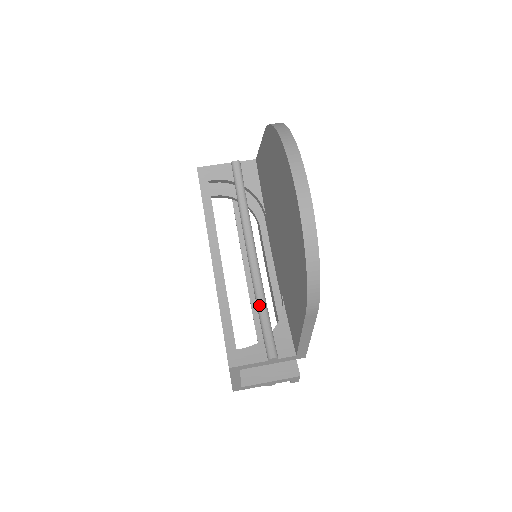
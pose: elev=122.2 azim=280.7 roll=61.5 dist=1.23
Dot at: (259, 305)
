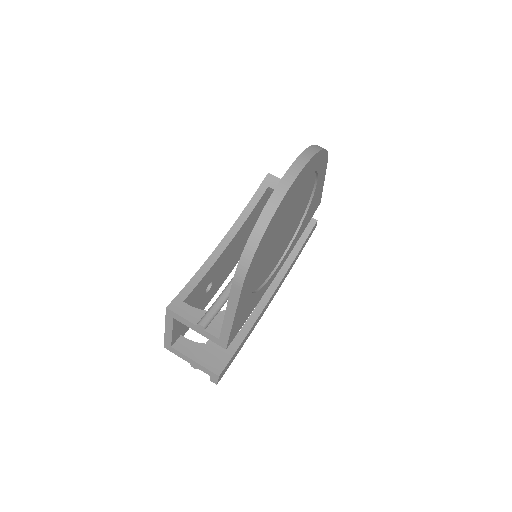
Dot at: (227, 287)
